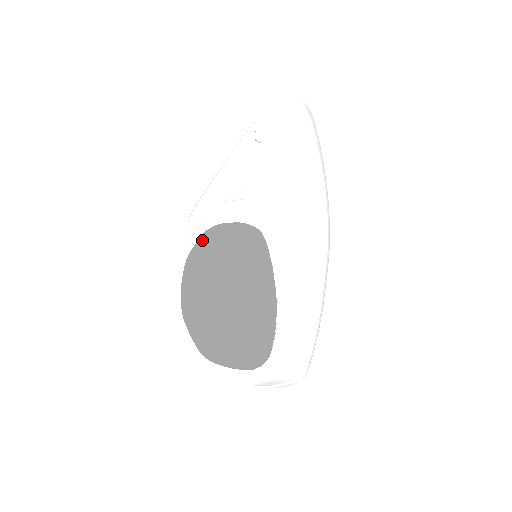
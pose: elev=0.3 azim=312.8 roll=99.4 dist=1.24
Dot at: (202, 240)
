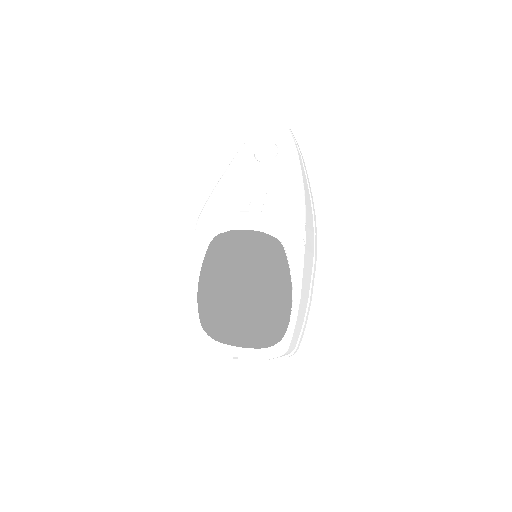
Dot at: (227, 244)
